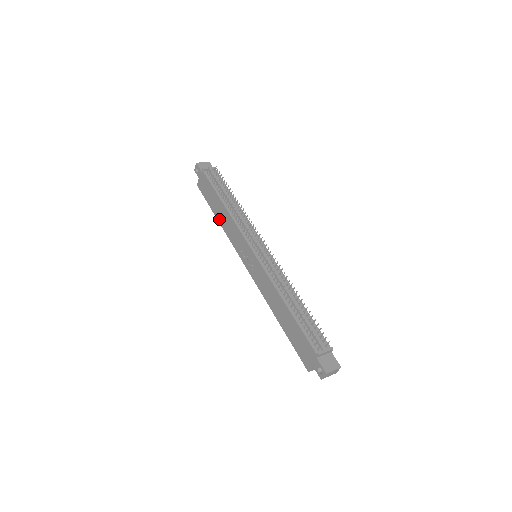
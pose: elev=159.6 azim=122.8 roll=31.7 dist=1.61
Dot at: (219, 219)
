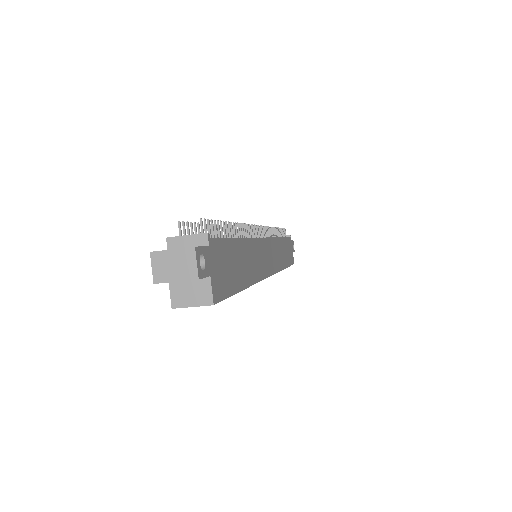
Dot at: occluded
